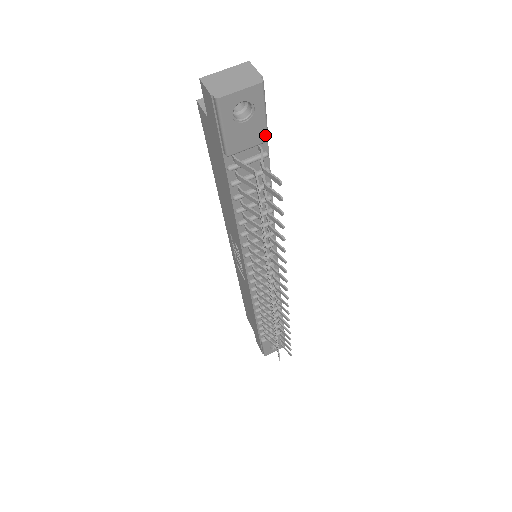
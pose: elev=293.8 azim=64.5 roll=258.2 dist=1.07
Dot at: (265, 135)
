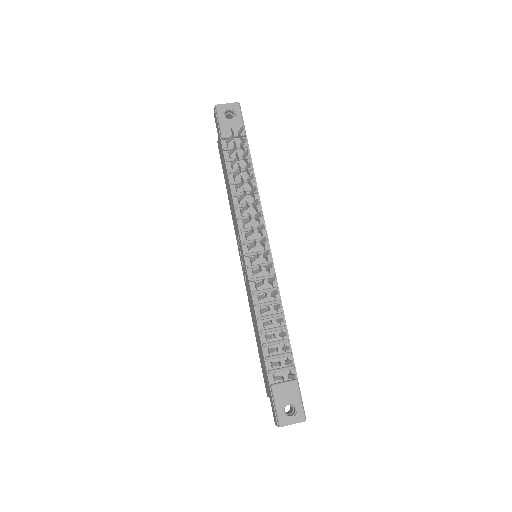
Dot at: (243, 130)
